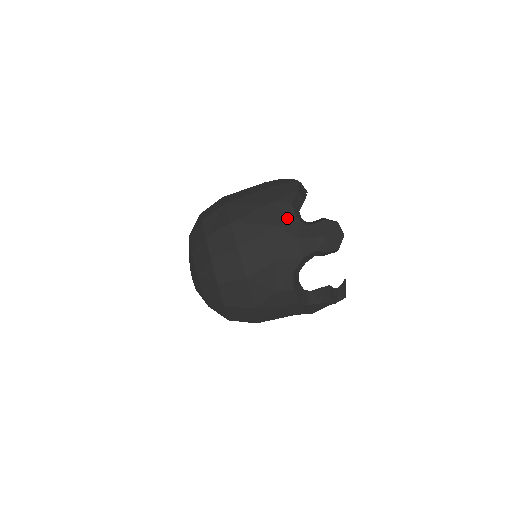
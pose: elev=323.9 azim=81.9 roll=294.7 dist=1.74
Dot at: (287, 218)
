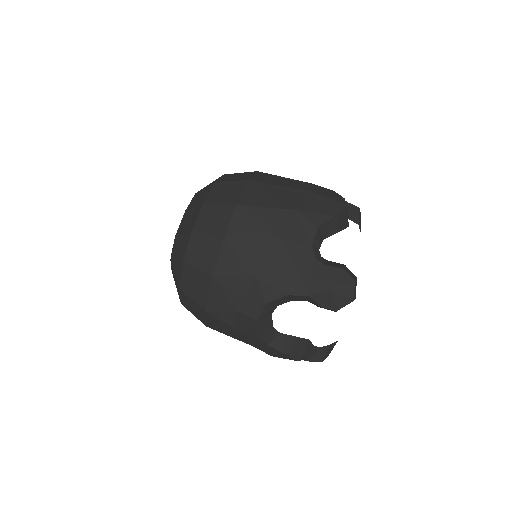
Dot at: (300, 239)
